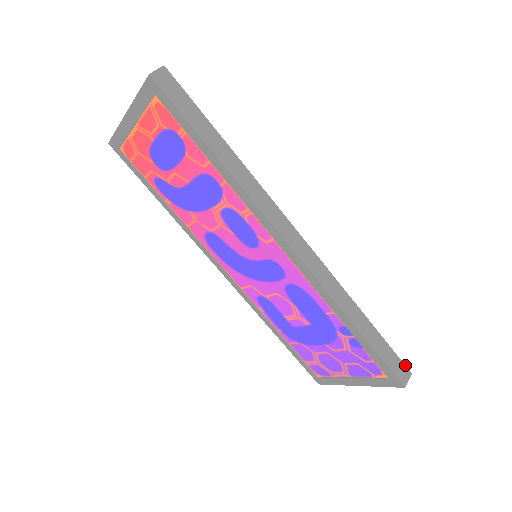
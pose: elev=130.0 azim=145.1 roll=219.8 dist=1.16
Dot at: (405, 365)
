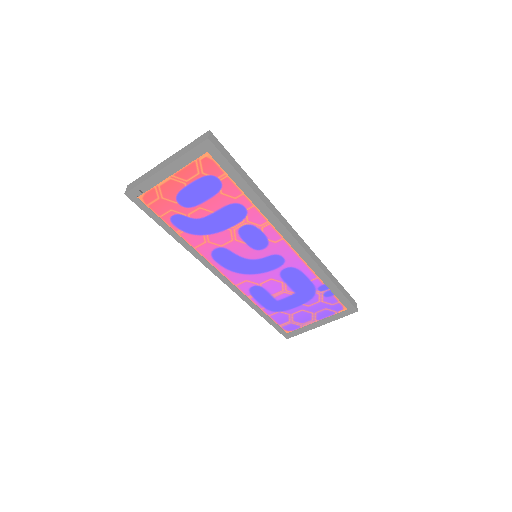
Dot at: occluded
